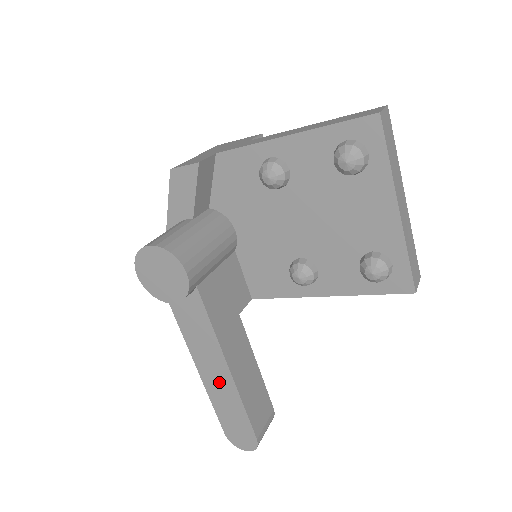
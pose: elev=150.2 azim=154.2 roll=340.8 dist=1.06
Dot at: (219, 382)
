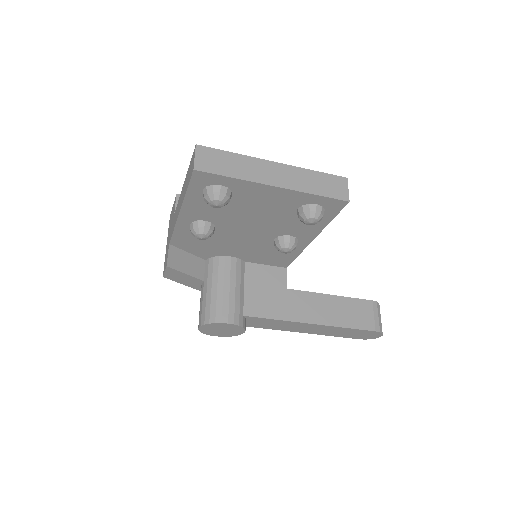
Dot at: (319, 330)
